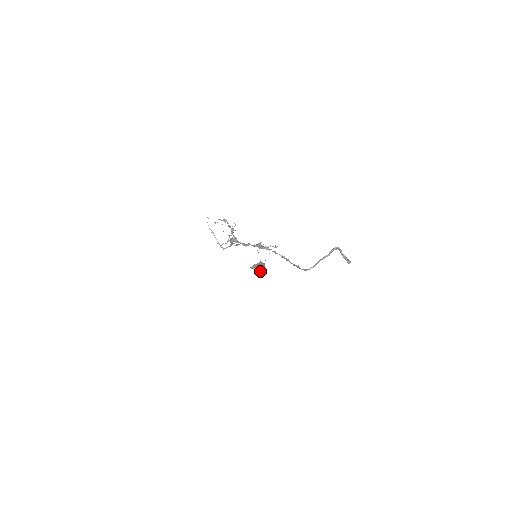
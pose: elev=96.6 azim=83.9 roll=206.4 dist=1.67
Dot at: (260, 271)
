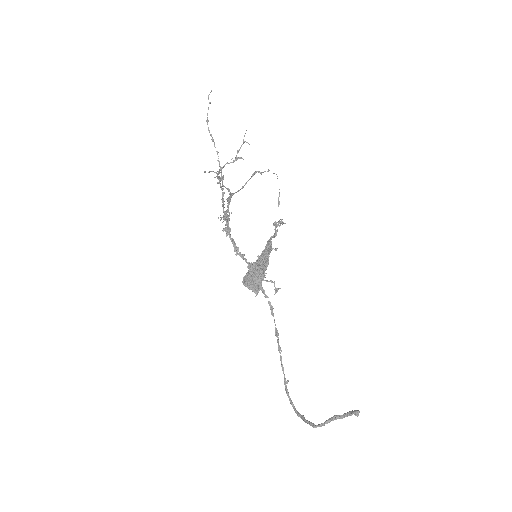
Dot at: (268, 241)
